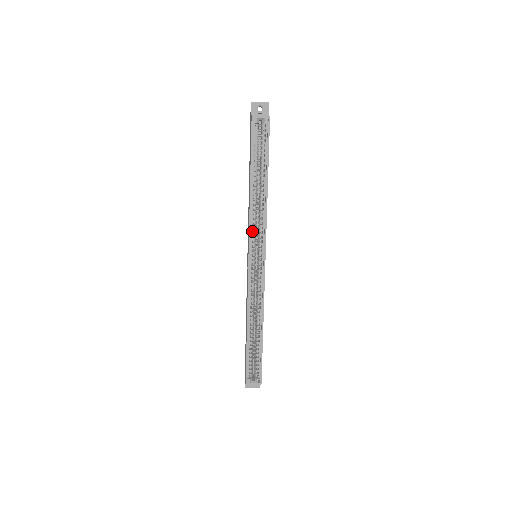
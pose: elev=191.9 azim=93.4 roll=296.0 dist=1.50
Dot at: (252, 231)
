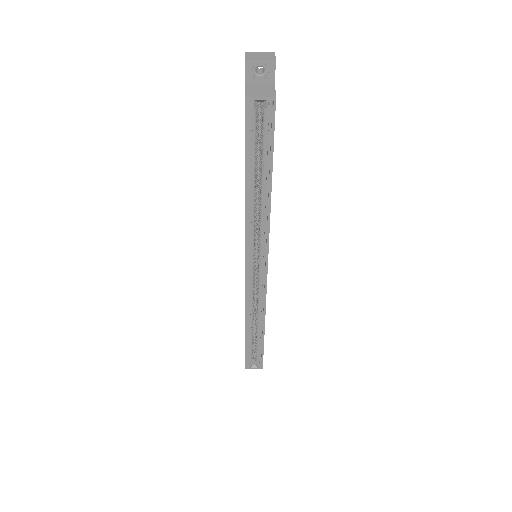
Dot at: occluded
